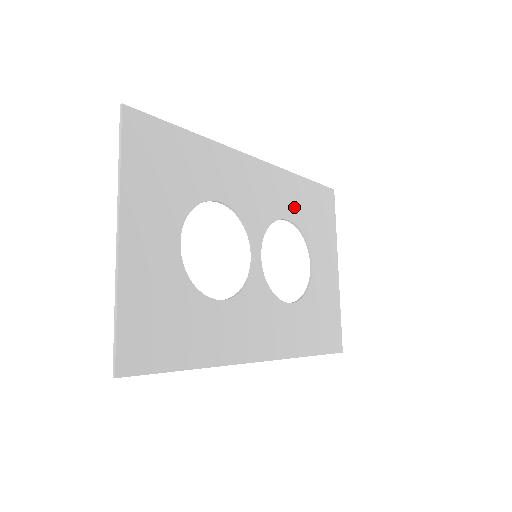
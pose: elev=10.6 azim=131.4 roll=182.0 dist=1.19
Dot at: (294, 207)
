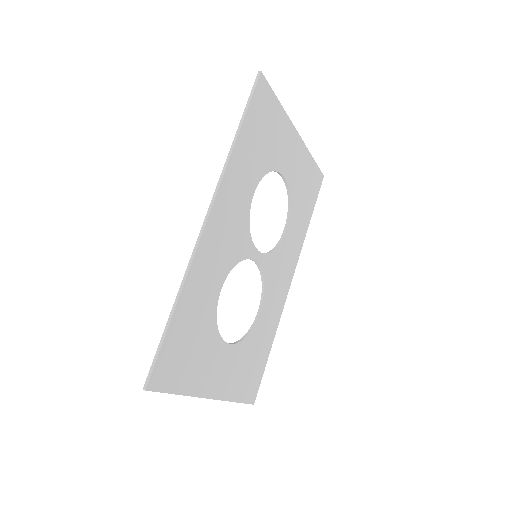
Dot at: (251, 174)
